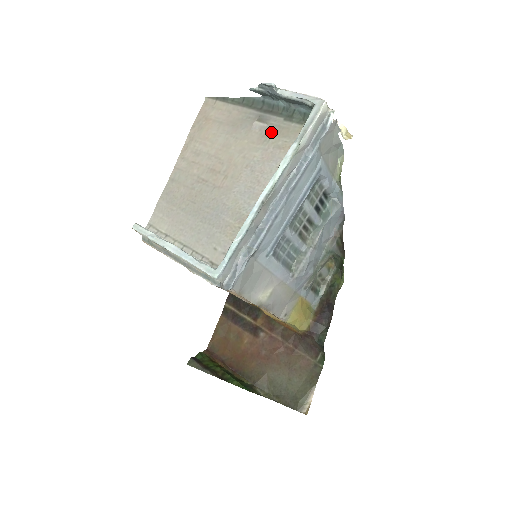
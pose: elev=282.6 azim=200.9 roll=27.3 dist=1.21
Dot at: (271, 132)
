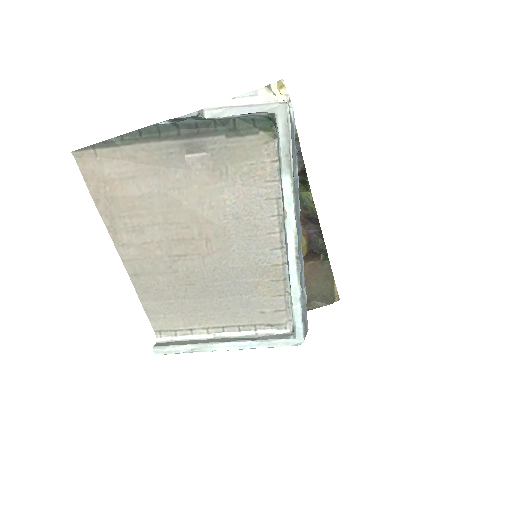
Dot at: (221, 160)
